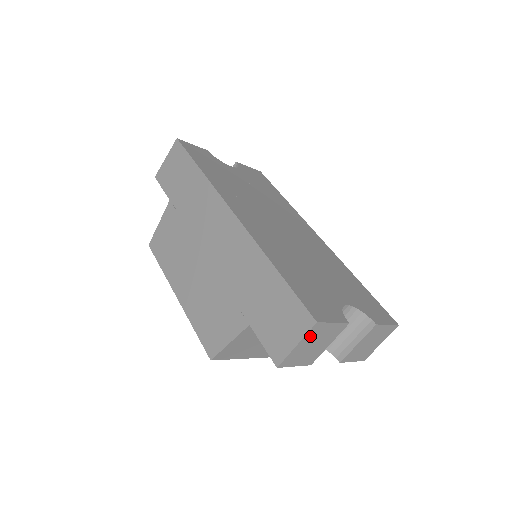
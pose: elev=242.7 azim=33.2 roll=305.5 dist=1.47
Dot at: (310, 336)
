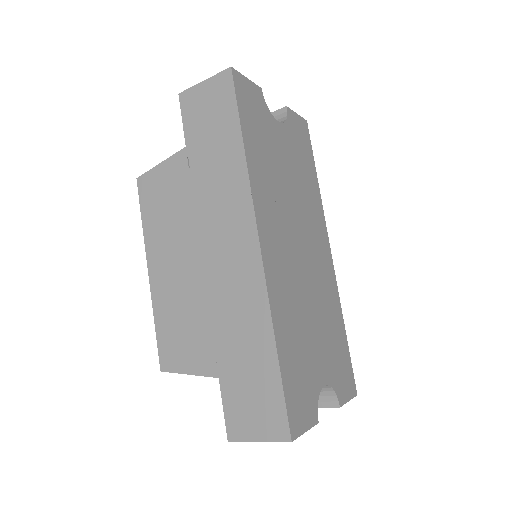
Dot at: occluded
